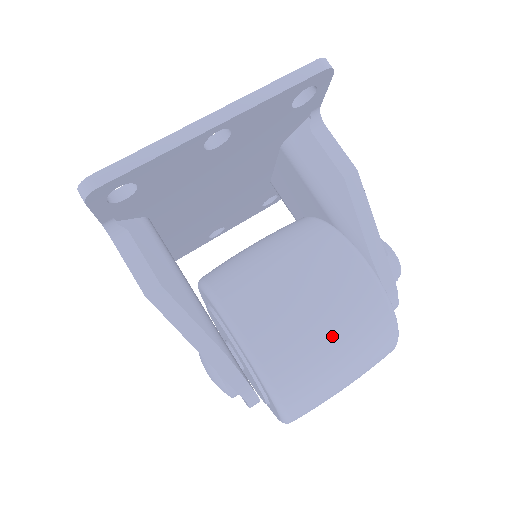
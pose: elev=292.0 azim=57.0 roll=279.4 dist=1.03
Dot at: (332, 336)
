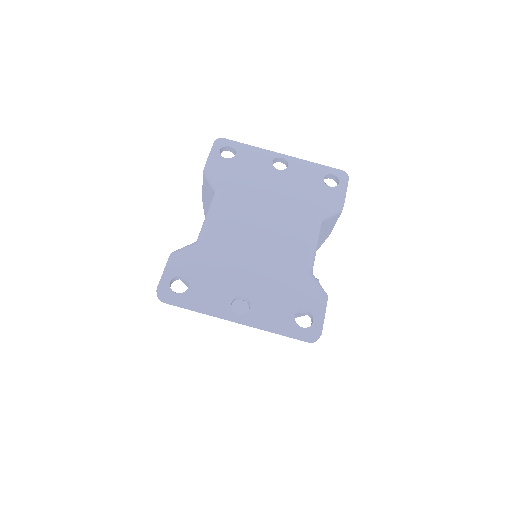
Dot at: occluded
